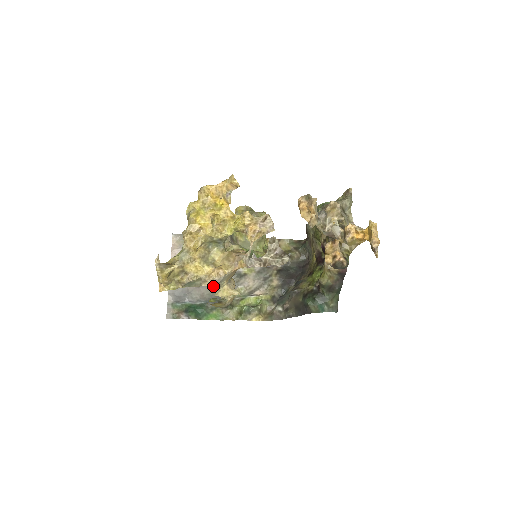
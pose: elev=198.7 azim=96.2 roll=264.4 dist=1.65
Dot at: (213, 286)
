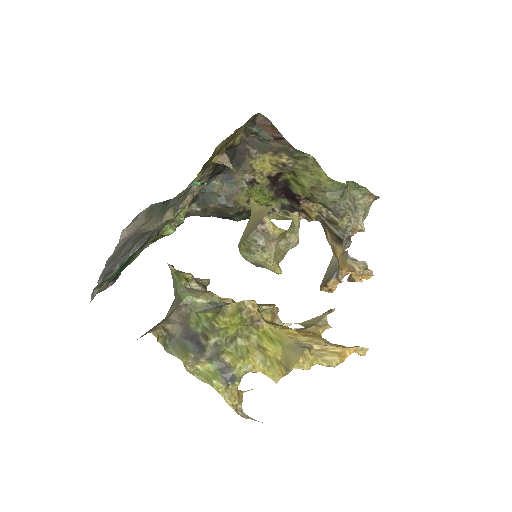
Dot at: occluded
